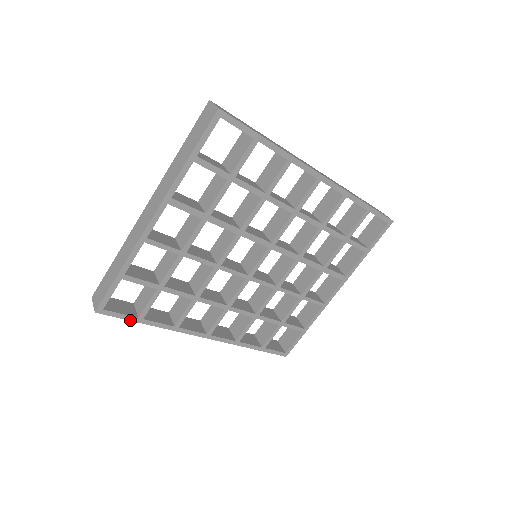
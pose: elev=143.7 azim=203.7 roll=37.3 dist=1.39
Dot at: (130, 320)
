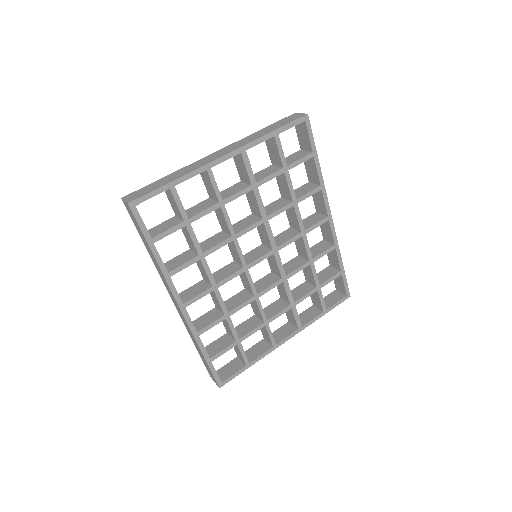
Dot at: (144, 235)
